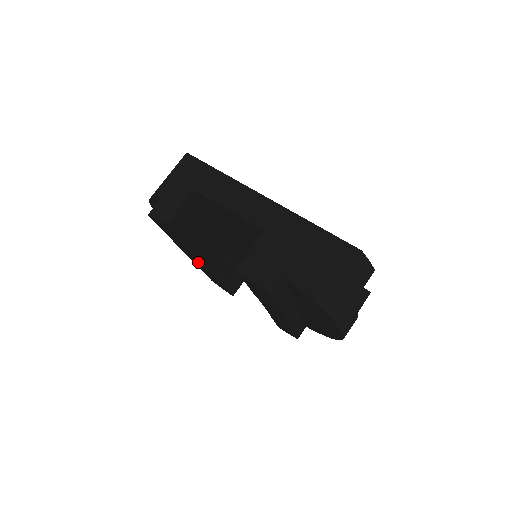
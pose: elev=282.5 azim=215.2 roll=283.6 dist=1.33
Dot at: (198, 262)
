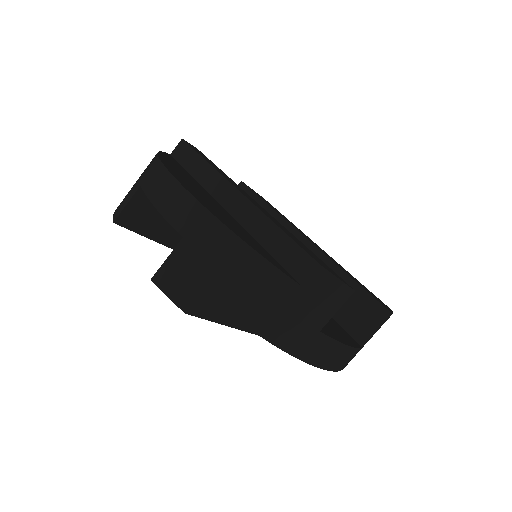
Dot at: occluded
